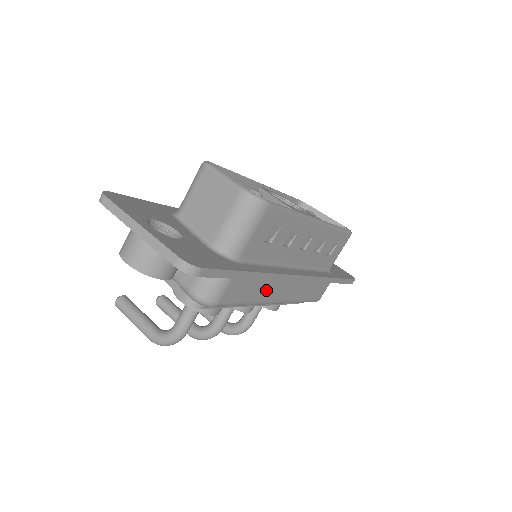
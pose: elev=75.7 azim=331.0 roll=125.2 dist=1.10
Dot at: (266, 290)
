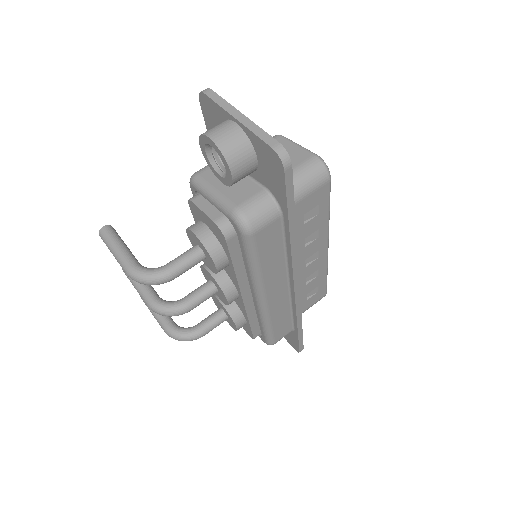
Dot at: (273, 270)
